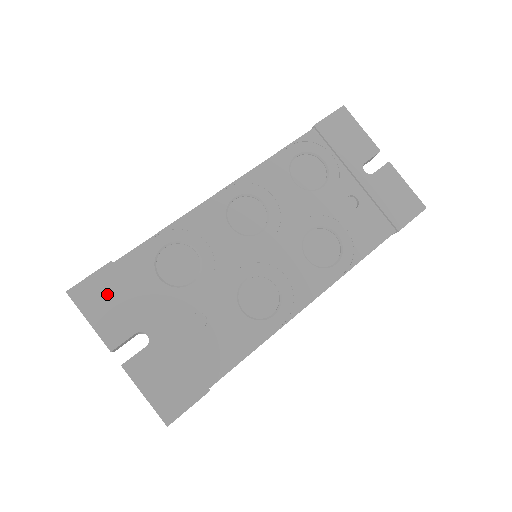
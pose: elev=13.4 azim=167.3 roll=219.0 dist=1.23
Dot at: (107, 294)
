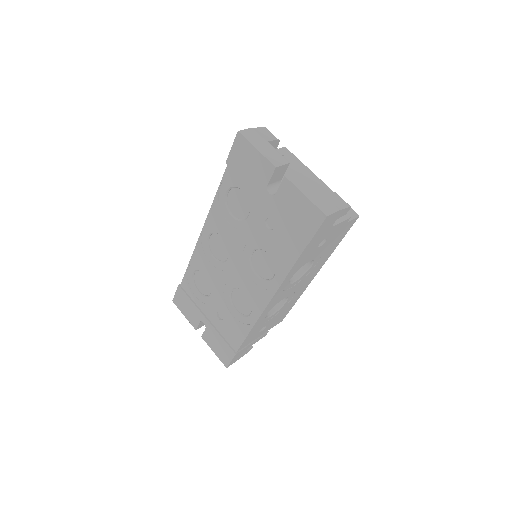
Dot at: (184, 302)
